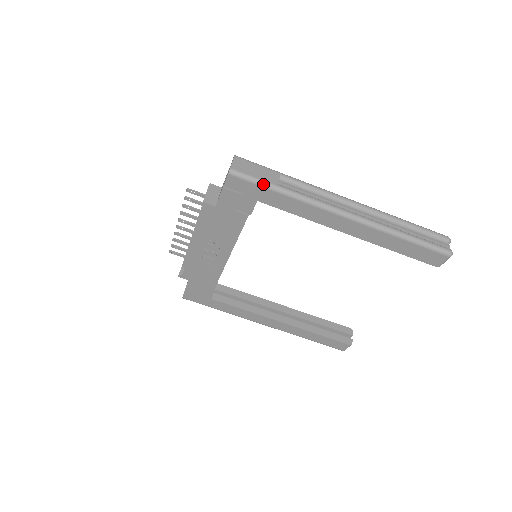
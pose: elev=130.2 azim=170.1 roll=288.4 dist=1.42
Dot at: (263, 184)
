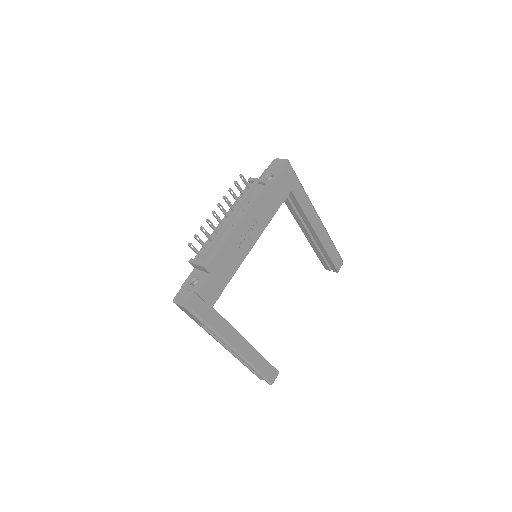
Dot at: occluded
